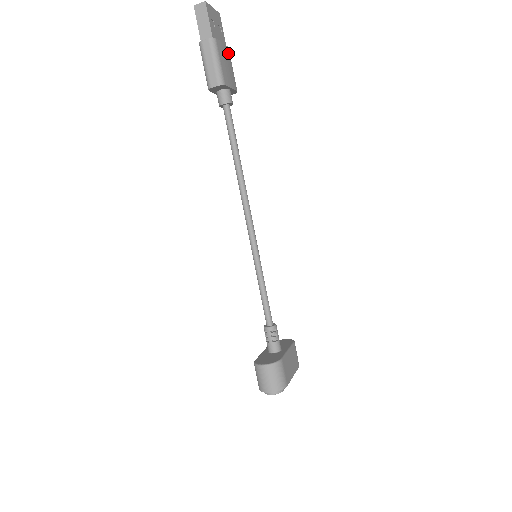
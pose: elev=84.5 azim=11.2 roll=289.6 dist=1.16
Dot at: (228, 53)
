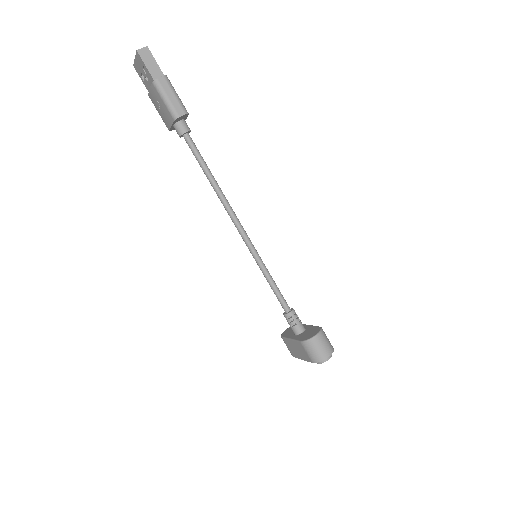
Dot at: occluded
